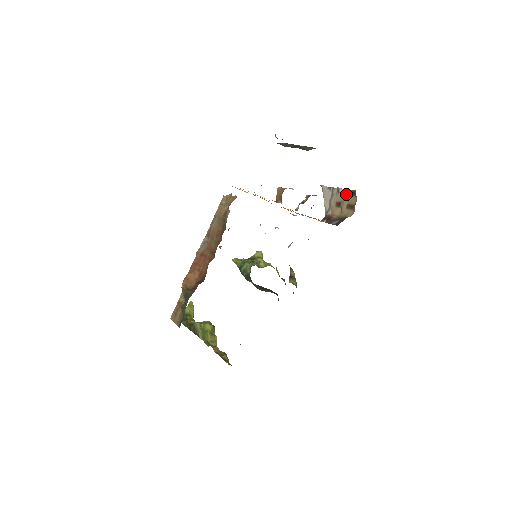
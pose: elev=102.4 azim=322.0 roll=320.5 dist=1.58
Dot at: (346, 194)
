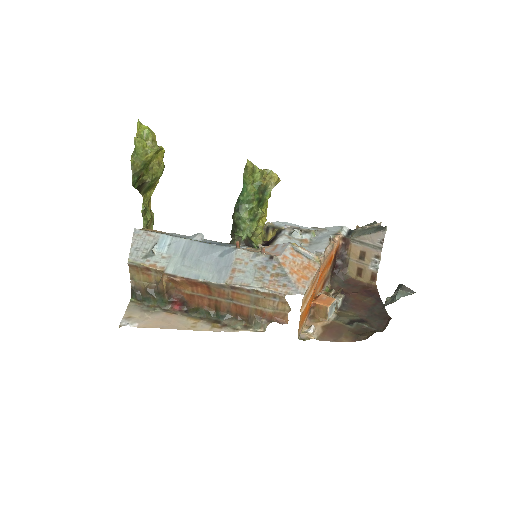
Dot at: (373, 268)
